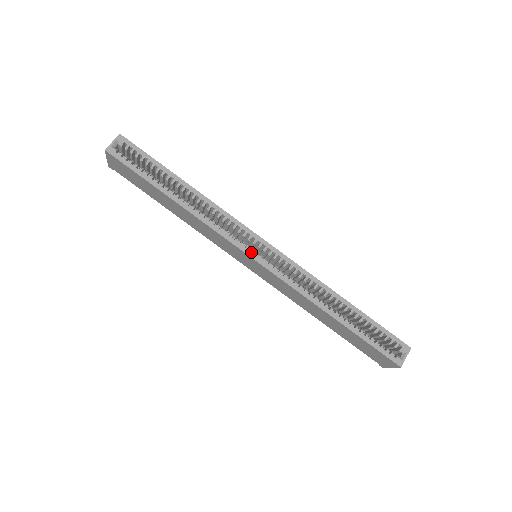
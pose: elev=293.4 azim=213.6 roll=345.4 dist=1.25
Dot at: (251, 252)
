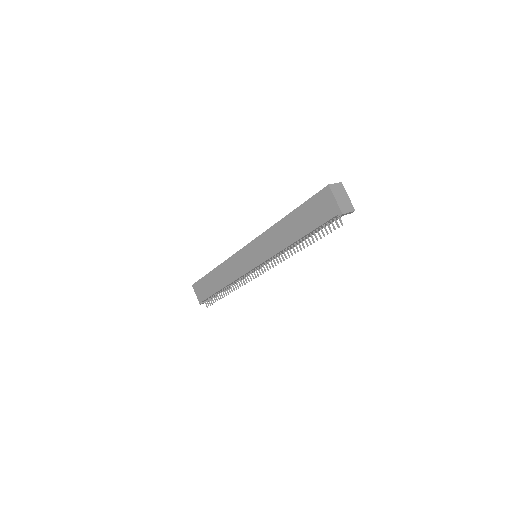
Dot at: occluded
